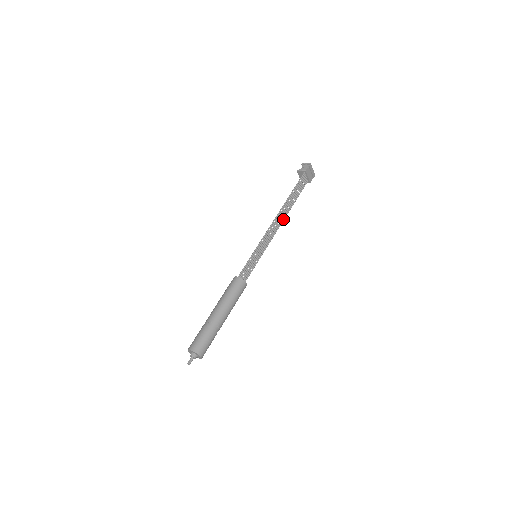
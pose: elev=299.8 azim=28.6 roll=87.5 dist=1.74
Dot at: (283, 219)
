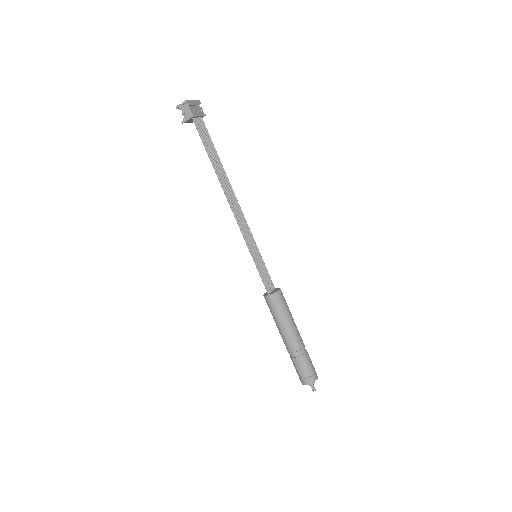
Dot at: (231, 190)
